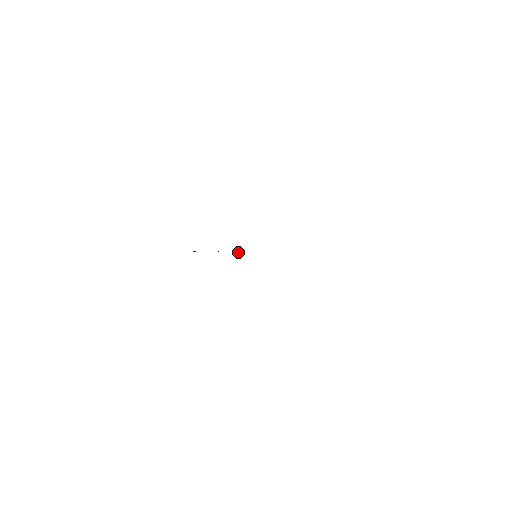
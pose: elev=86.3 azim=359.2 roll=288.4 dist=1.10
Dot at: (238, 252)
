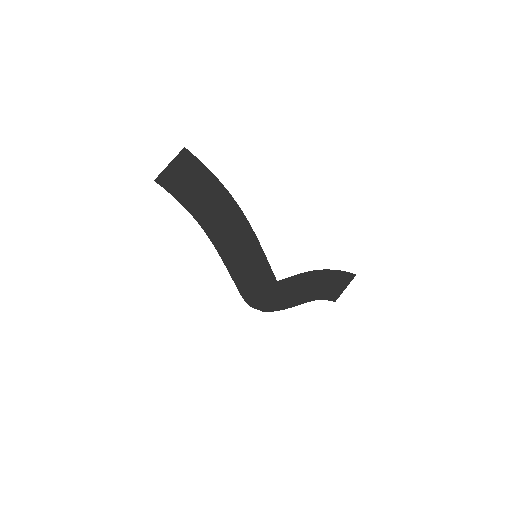
Dot at: (272, 283)
